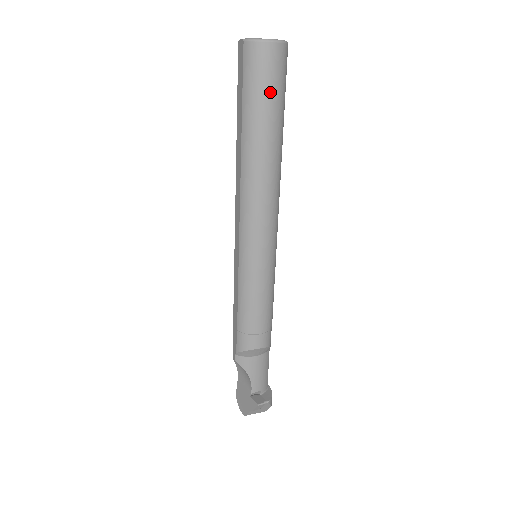
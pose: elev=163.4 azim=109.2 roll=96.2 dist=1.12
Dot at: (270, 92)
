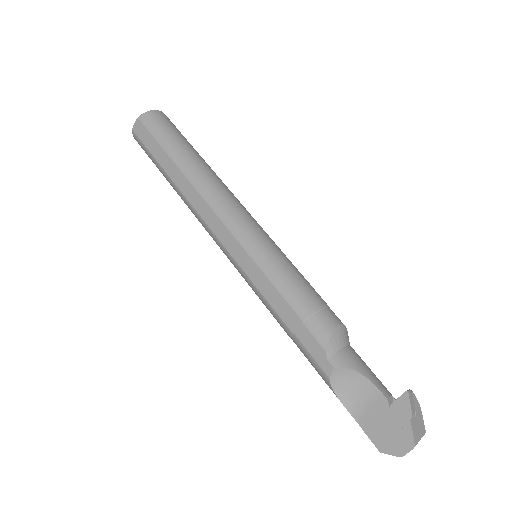
Dot at: (177, 132)
